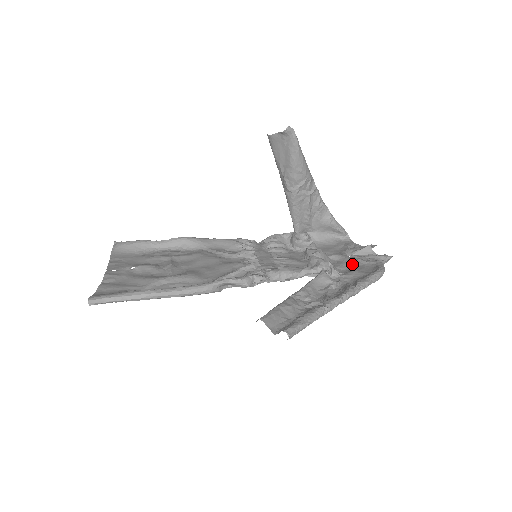
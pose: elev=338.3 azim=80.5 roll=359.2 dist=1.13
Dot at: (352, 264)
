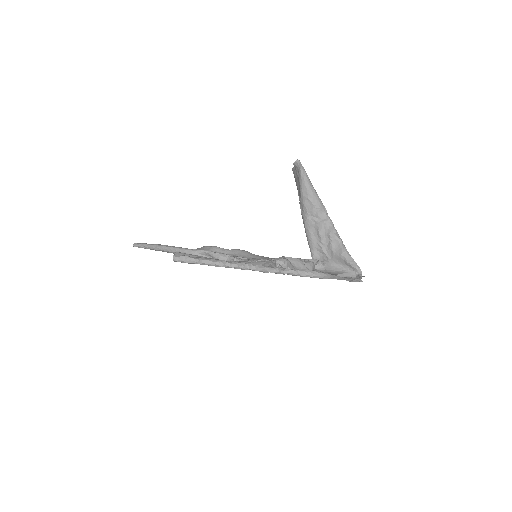
Dot at: occluded
